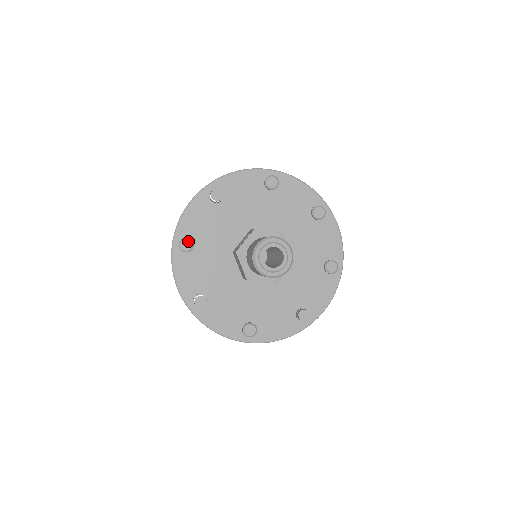
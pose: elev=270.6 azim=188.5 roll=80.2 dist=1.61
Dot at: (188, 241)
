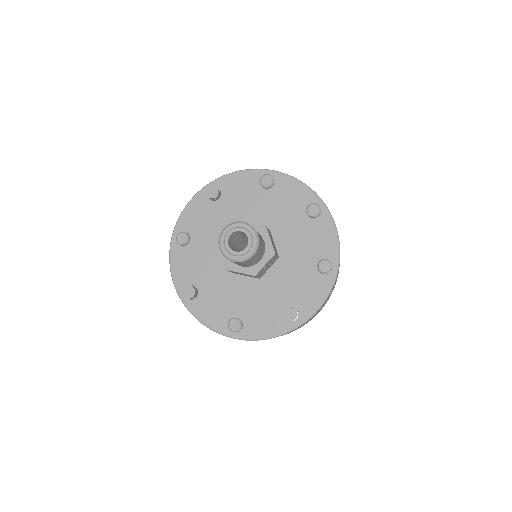
Dot at: (184, 235)
